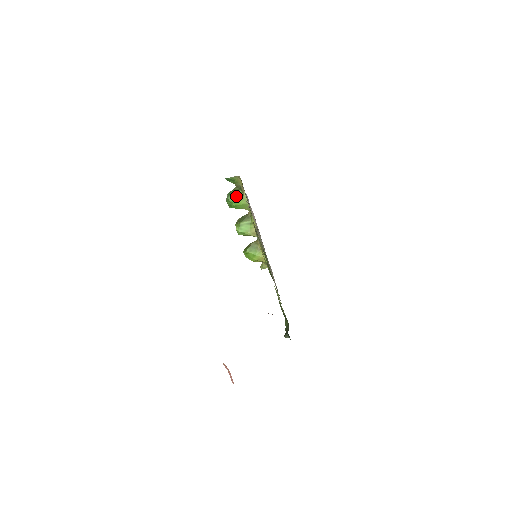
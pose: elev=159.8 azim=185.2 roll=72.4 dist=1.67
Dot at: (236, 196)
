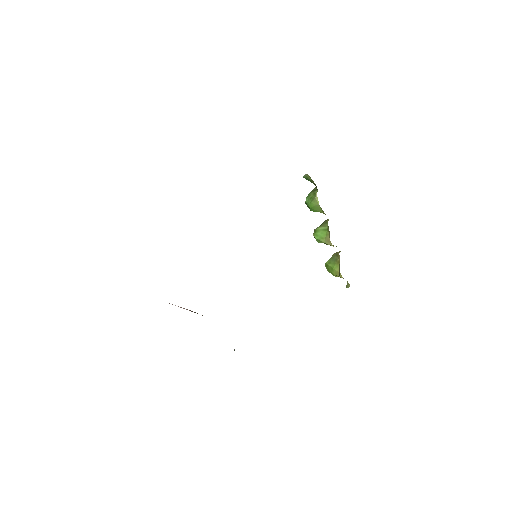
Dot at: (311, 197)
